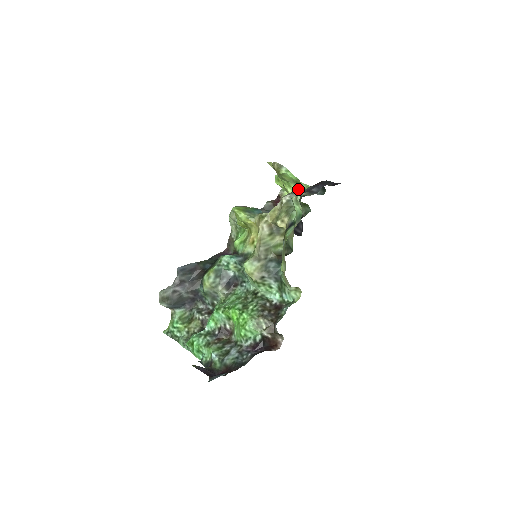
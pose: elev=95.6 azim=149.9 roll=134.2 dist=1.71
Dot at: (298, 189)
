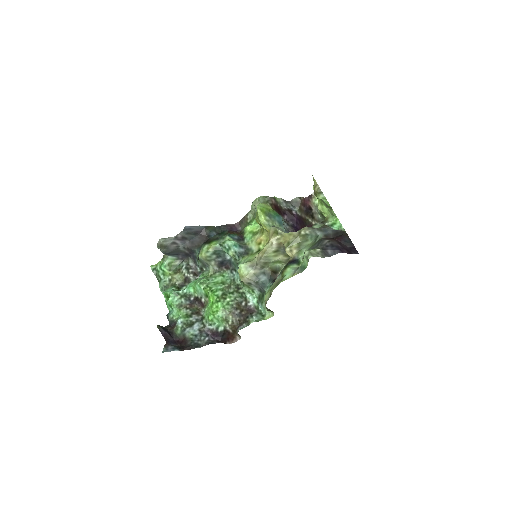
Dot at: (328, 210)
